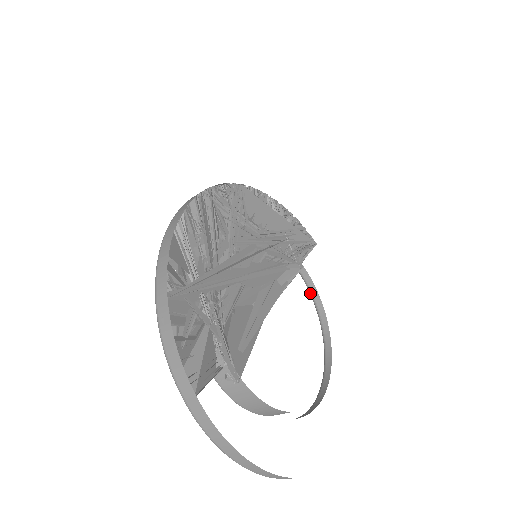
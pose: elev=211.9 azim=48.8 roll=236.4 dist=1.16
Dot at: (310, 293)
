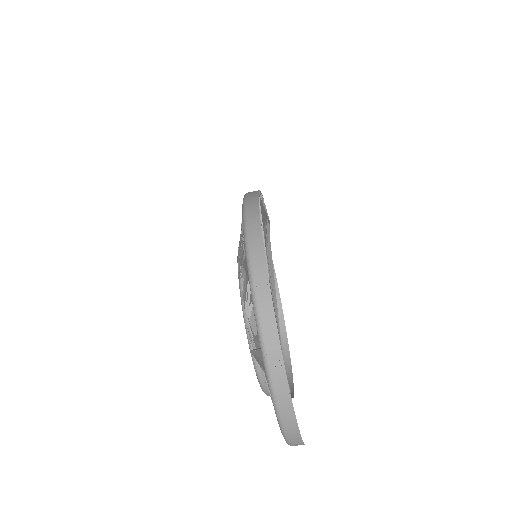
Dot at: occluded
